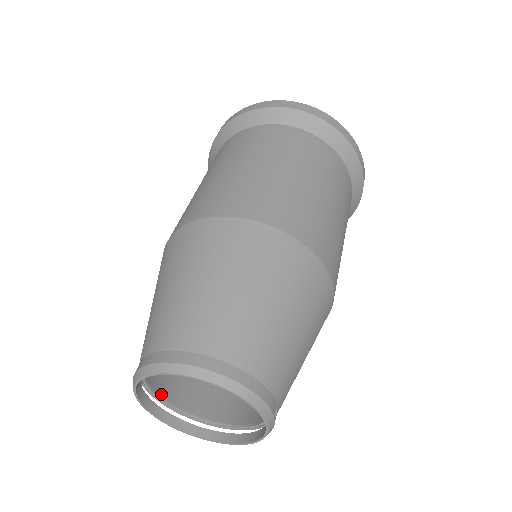
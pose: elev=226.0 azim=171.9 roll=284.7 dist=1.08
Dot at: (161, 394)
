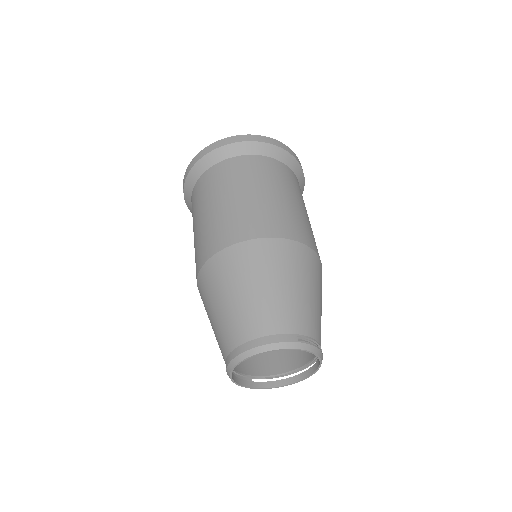
Dot at: (272, 374)
